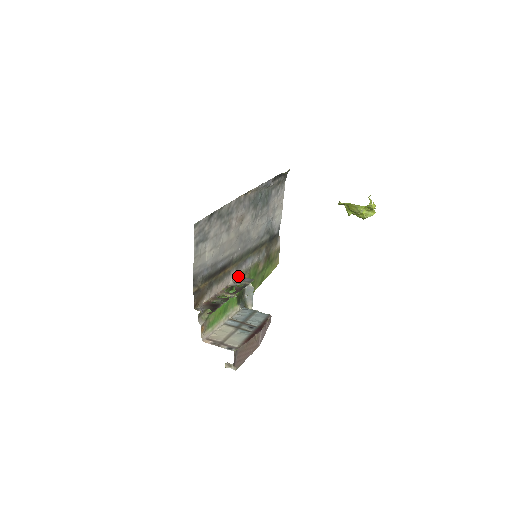
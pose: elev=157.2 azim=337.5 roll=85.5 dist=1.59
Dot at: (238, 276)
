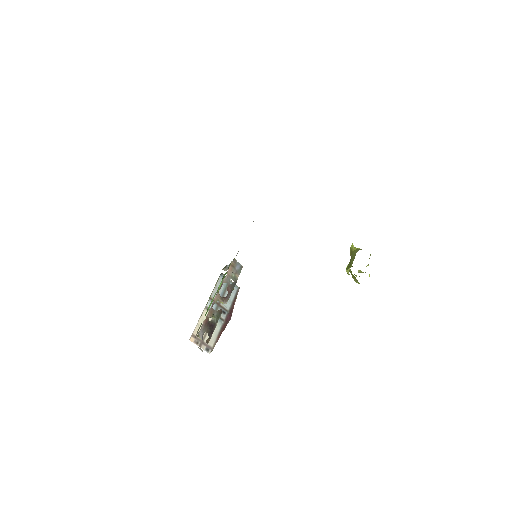
Dot at: (232, 261)
